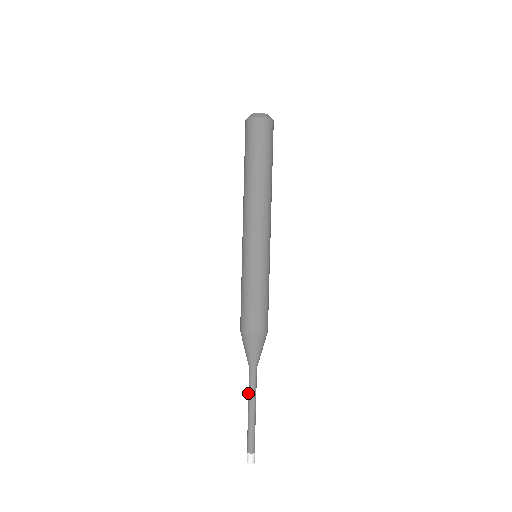
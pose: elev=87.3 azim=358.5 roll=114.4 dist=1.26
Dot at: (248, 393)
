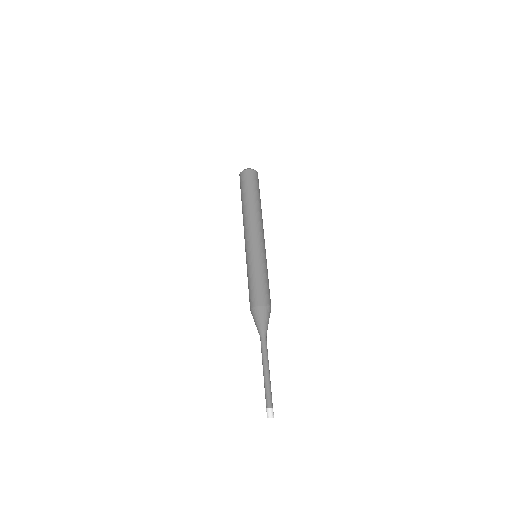
Dot at: (262, 357)
